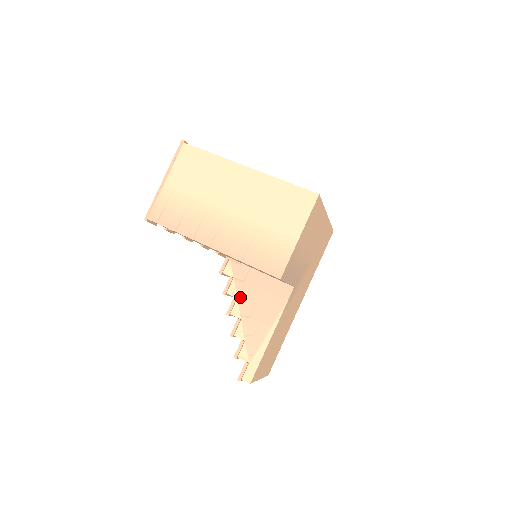
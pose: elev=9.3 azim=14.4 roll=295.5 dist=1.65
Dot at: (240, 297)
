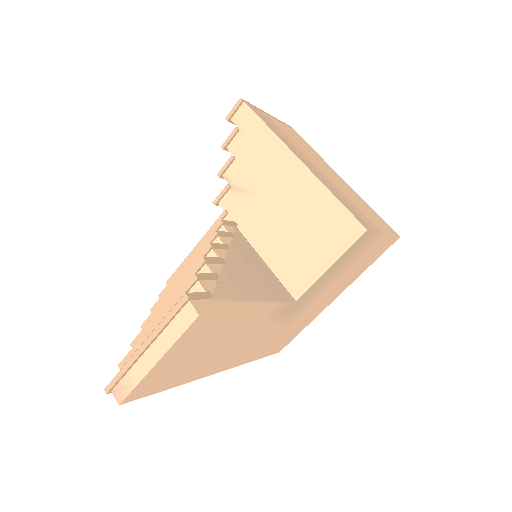
Dot at: (232, 252)
